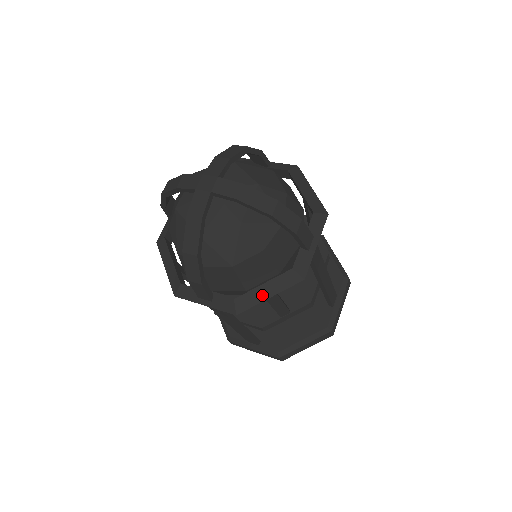
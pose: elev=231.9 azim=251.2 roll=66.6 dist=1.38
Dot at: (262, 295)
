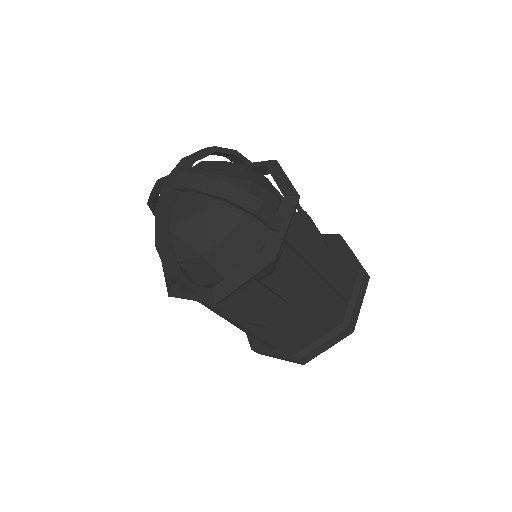
Dot at: (237, 281)
